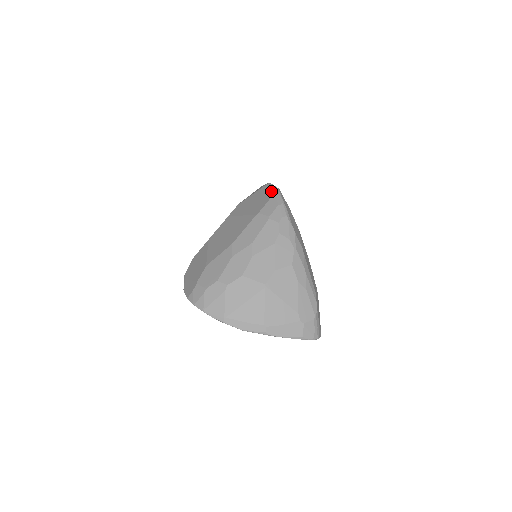
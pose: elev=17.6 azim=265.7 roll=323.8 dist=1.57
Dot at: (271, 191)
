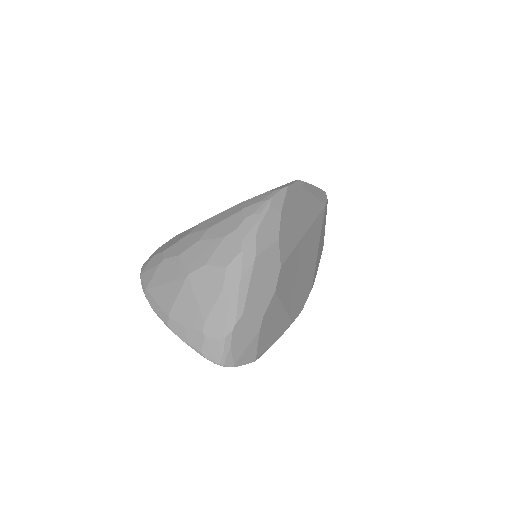
Dot at: (281, 186)
